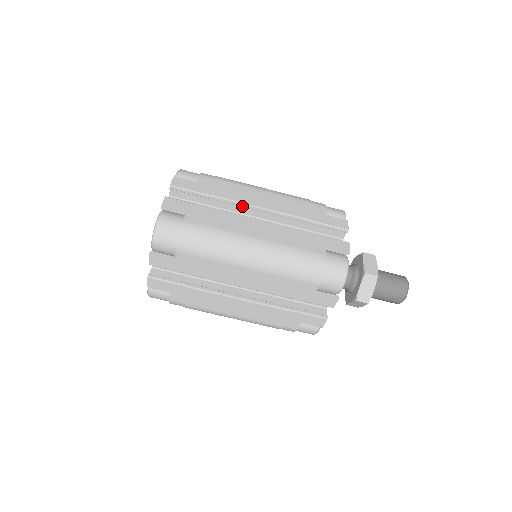
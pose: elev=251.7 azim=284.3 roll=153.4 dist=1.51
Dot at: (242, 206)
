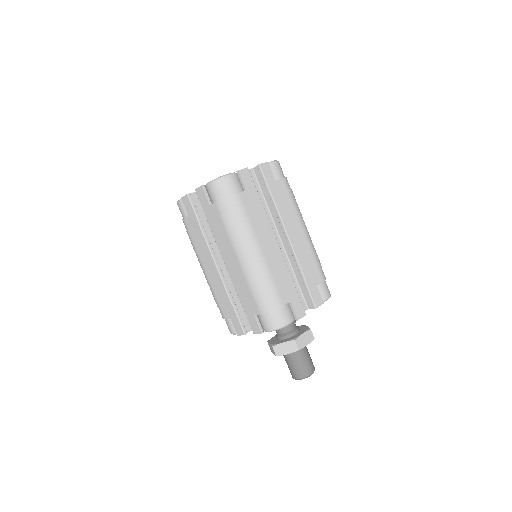
Dot at: (280, 223)
